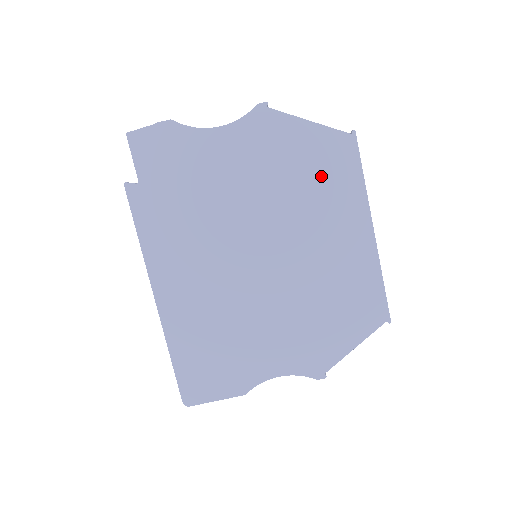
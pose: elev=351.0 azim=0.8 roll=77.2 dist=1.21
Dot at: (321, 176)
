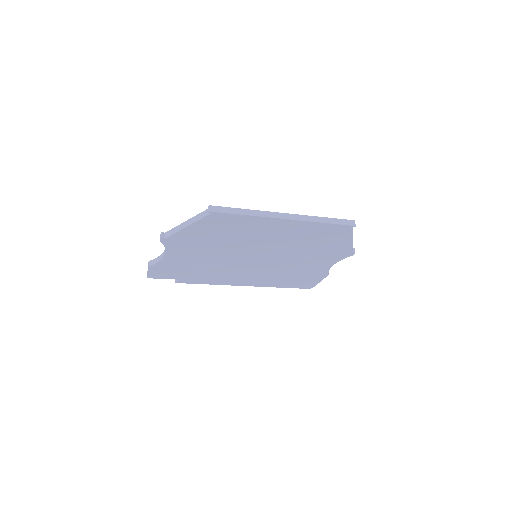
Dot at: (229, 230)
